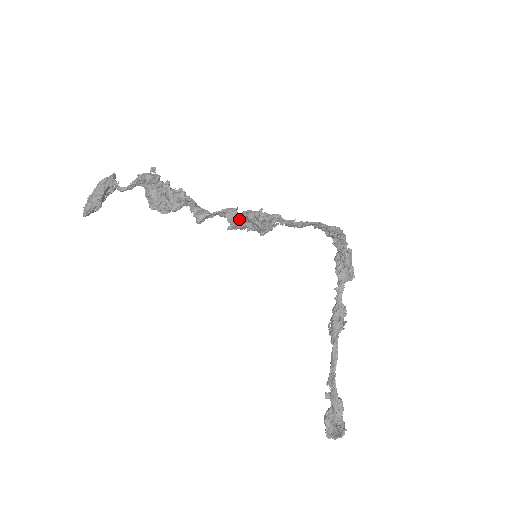
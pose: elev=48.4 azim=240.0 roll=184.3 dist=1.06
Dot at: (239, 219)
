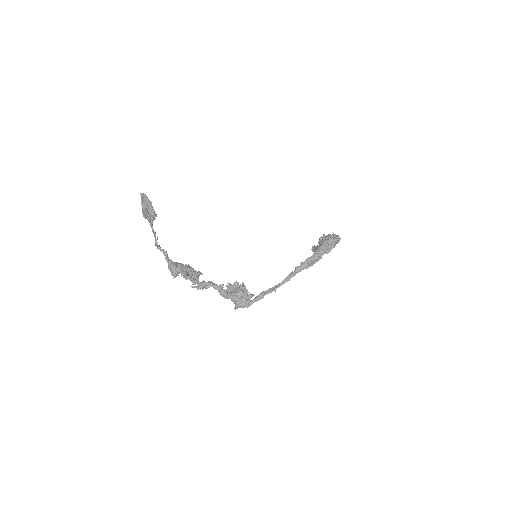
Dot at: (228, 298)
